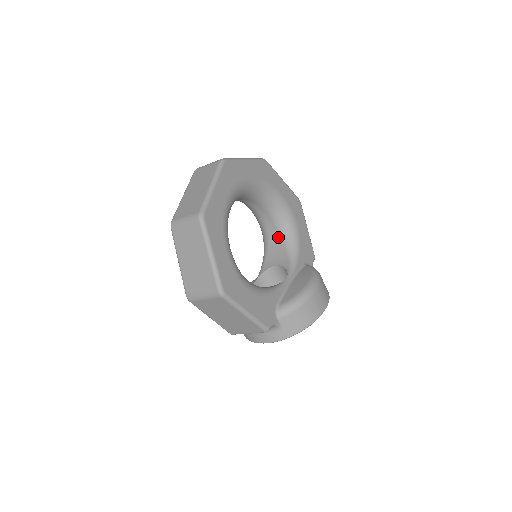
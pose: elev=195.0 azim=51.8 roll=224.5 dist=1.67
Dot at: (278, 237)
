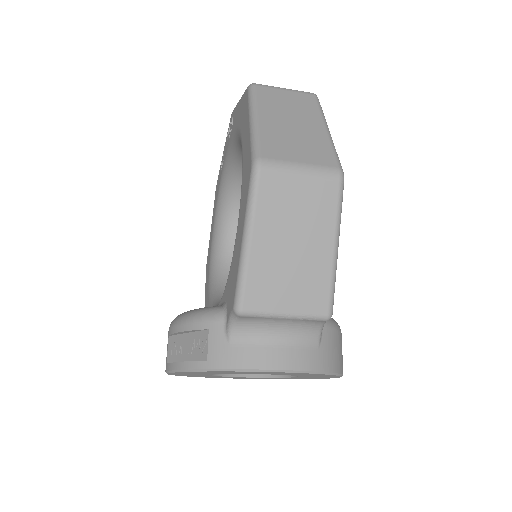
Dot at: occluded
